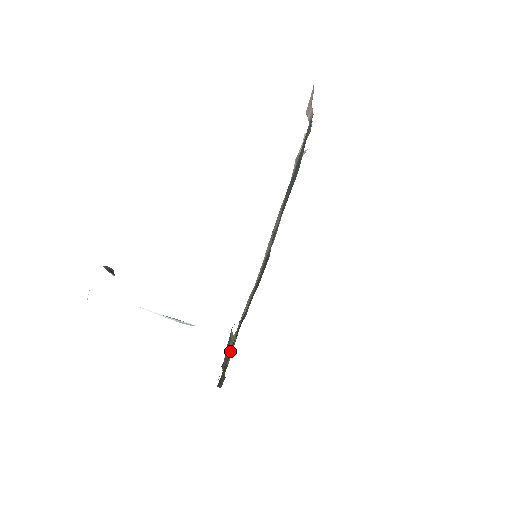
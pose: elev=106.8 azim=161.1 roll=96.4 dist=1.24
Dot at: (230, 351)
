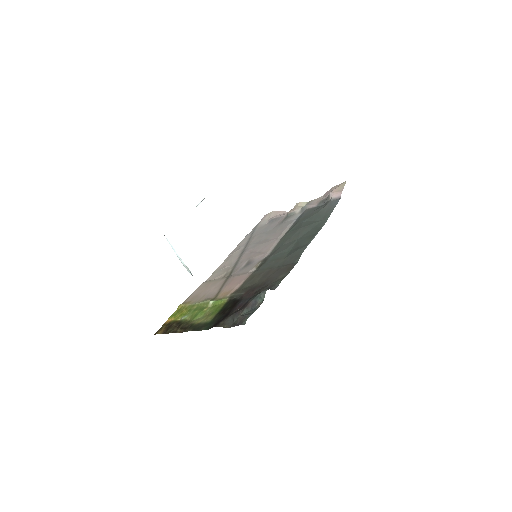
Dot at: (257, 305)
